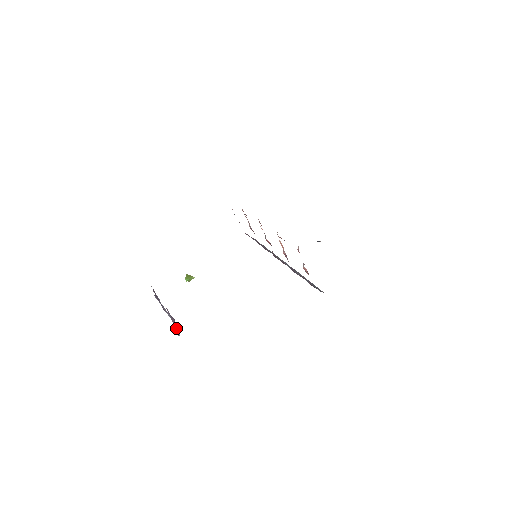
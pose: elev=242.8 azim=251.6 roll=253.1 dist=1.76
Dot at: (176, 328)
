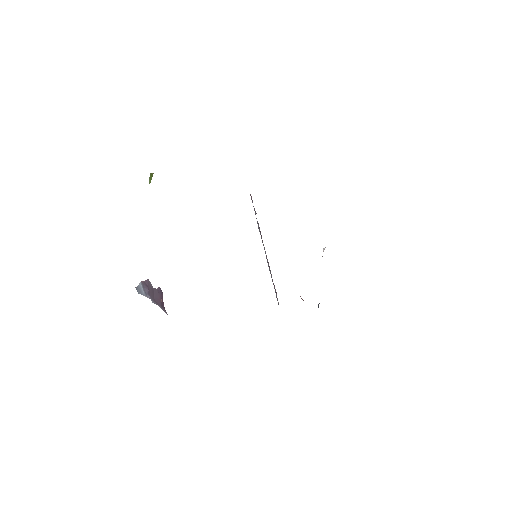
Dot at: (142, 290)
